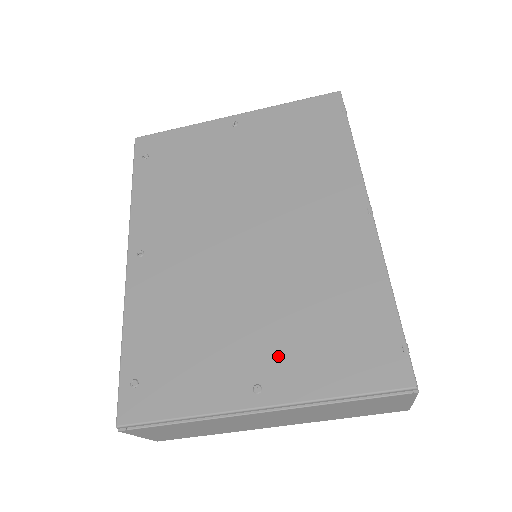
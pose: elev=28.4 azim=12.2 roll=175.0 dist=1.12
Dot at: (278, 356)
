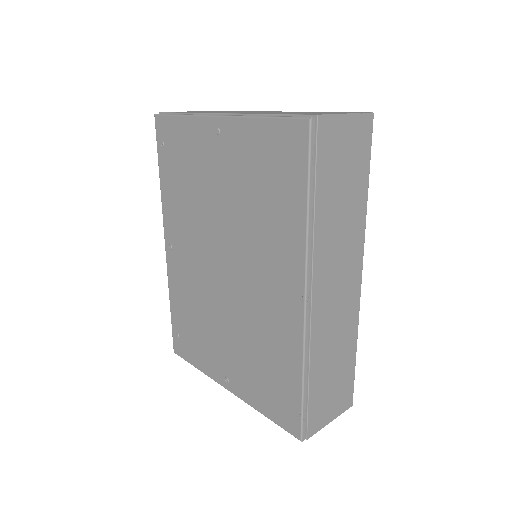
Dot at: (237, 370)
